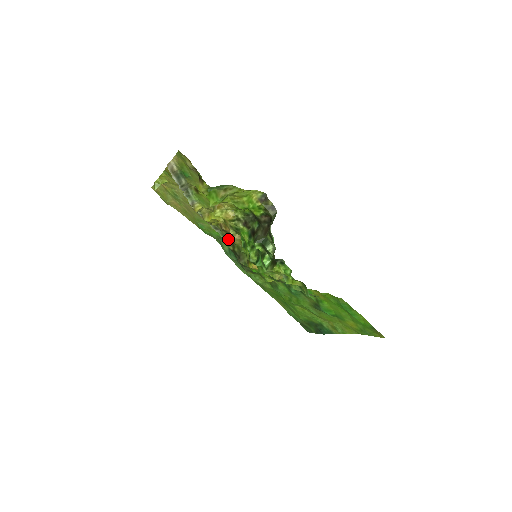
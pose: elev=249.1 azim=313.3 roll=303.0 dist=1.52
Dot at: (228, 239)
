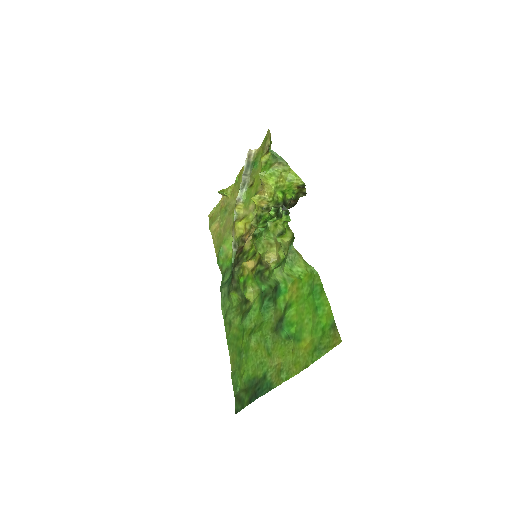
Dot at: (240, 249)
